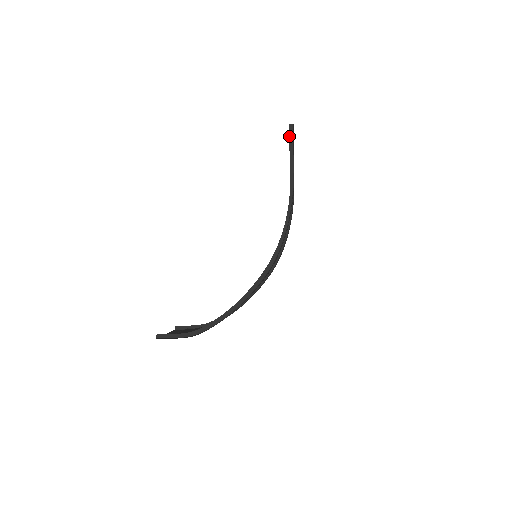
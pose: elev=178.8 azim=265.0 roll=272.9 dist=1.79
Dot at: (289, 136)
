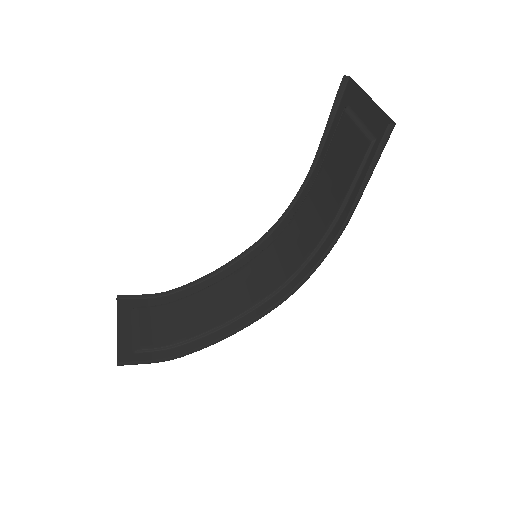
Dot at: (380, 143)
